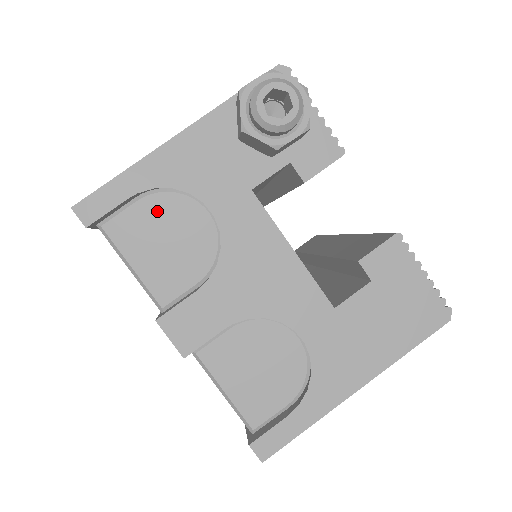
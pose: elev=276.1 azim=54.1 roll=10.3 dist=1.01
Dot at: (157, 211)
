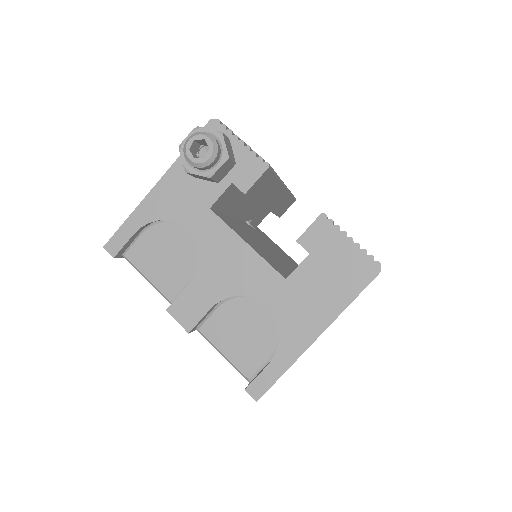
Dot at: (155, 237)
